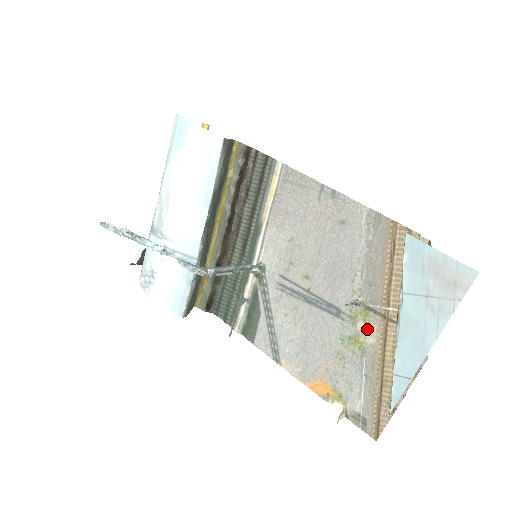
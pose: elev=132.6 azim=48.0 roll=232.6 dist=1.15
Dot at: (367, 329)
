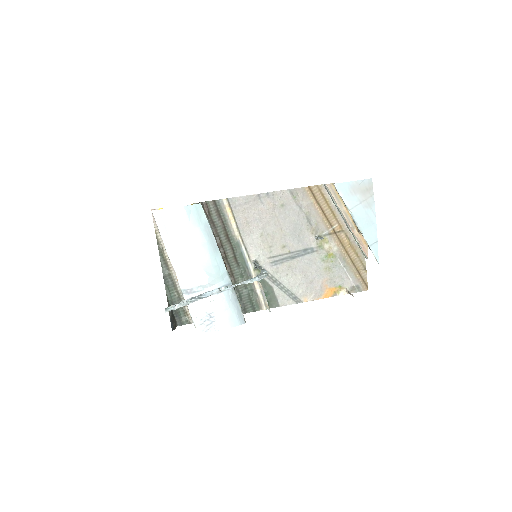
Dot at: (330, 245)
